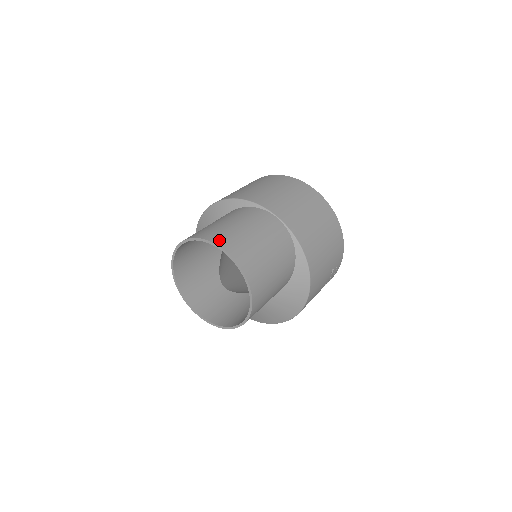
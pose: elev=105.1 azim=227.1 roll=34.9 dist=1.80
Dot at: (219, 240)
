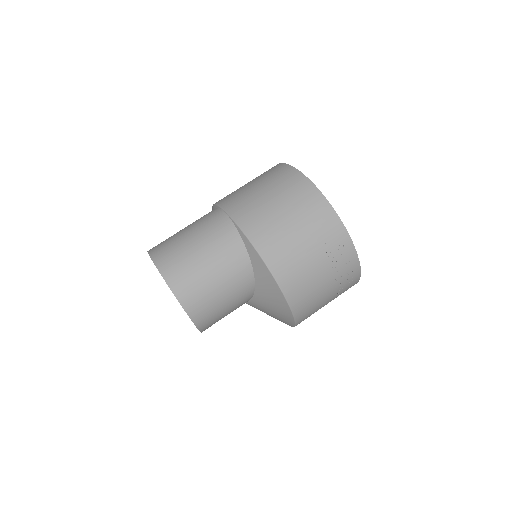
Dot at: (154, 249)
